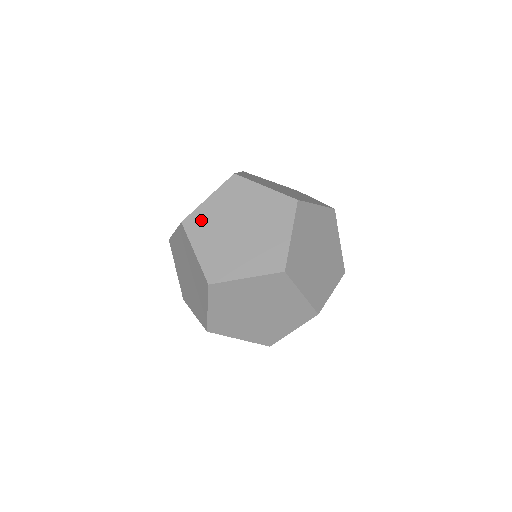
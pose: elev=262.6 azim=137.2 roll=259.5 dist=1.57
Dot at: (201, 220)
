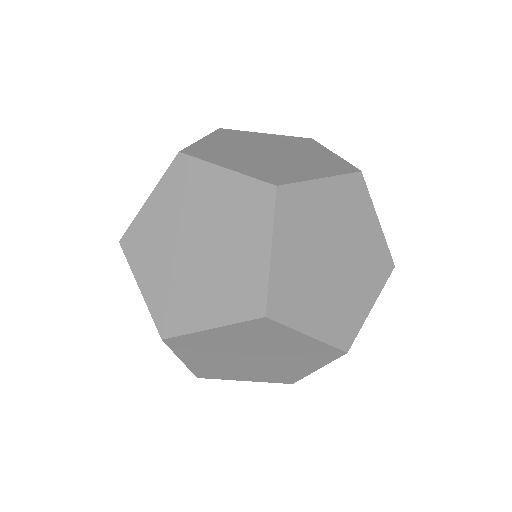
Dot at: (208, 149)
